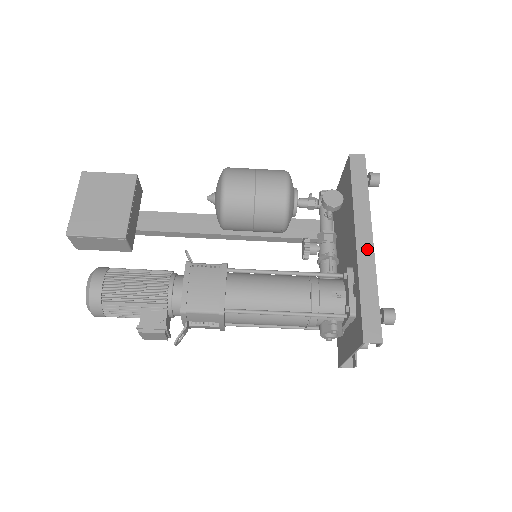
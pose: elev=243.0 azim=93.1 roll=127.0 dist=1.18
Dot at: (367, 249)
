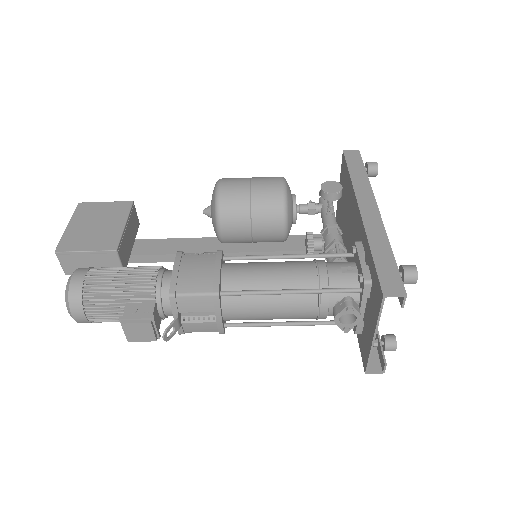
Dot at: (373, 217)
